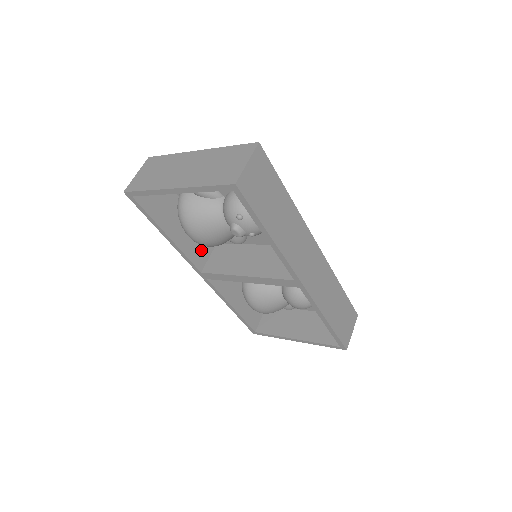
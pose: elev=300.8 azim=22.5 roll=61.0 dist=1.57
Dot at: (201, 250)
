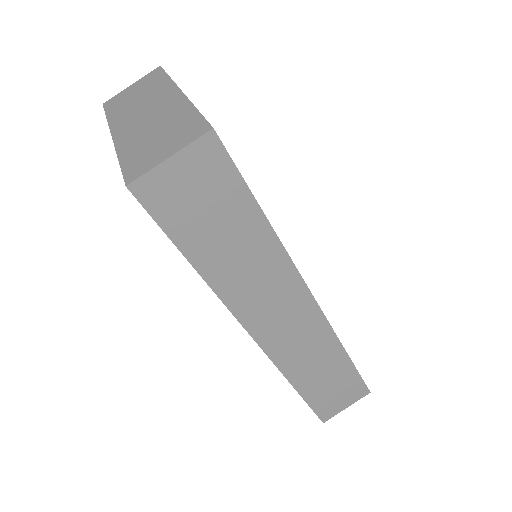
Dot at: occluded
